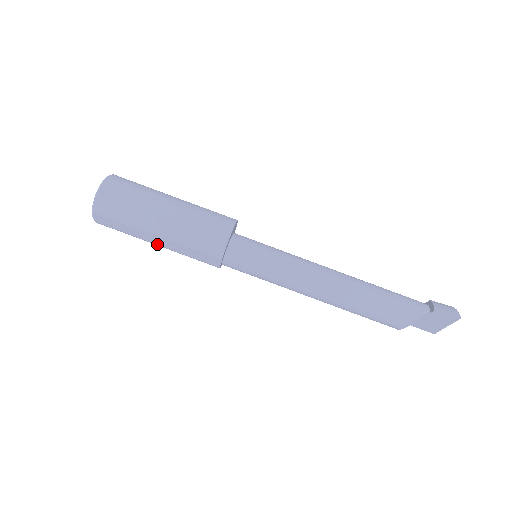
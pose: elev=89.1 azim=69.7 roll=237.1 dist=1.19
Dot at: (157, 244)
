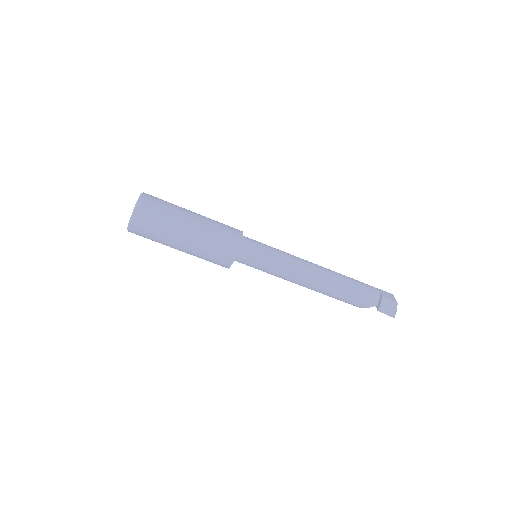
Dot at: occluded
